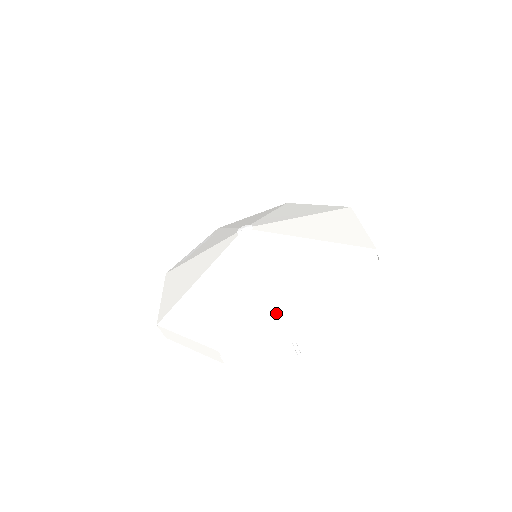
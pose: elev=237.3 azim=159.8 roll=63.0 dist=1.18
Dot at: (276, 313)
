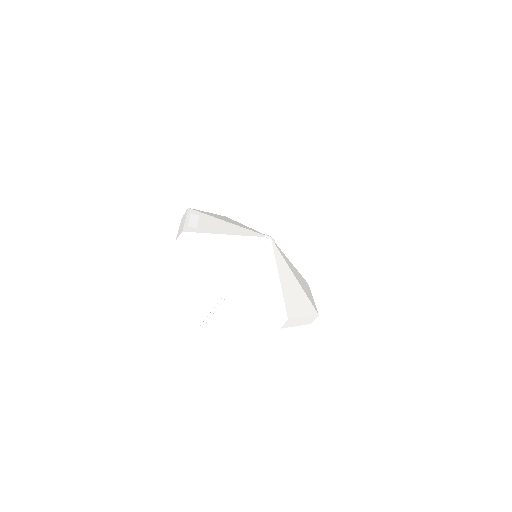
Dot at: (303, 305)
